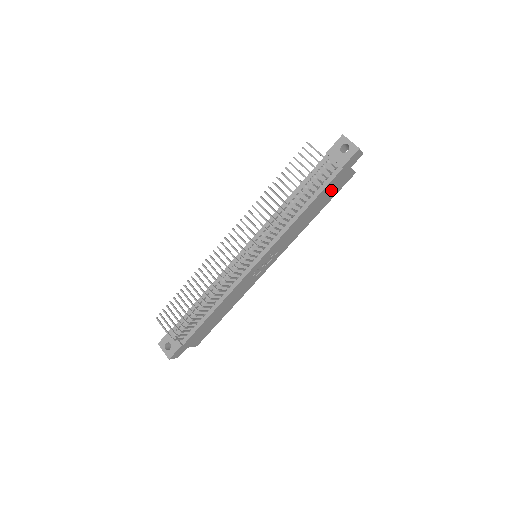
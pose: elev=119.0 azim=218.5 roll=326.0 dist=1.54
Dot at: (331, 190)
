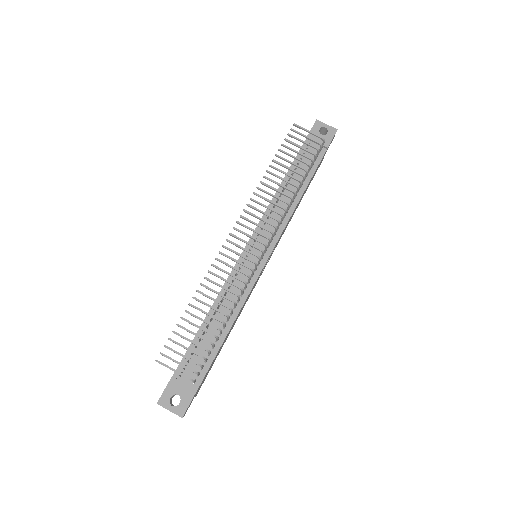
Dot at: (313, 176)
